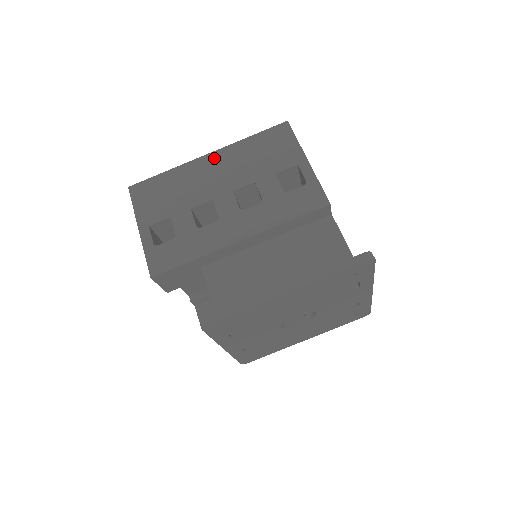
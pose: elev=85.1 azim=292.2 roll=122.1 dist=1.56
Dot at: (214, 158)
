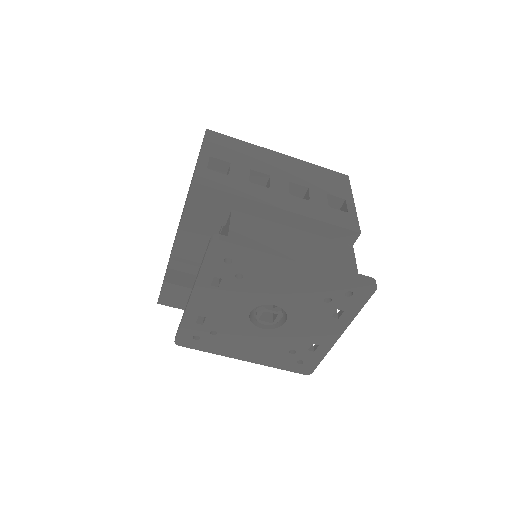
Dot at: (284, 158)
